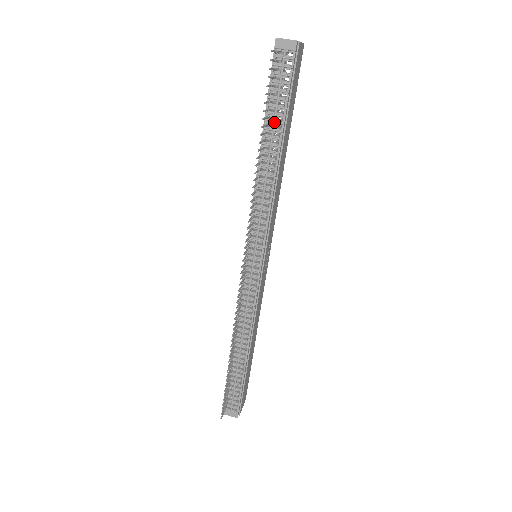
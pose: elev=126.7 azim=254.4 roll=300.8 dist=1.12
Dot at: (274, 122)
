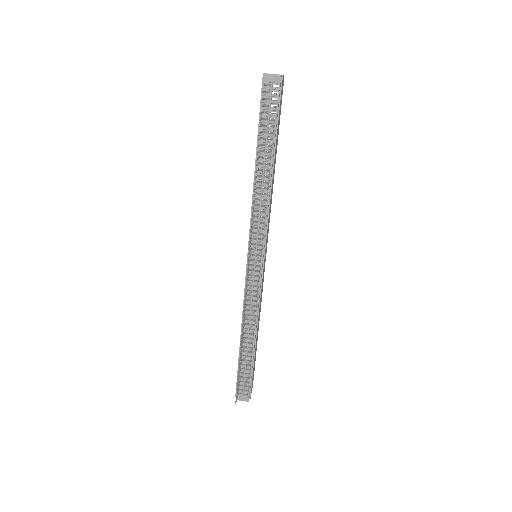
Dot at: (266, 142)
